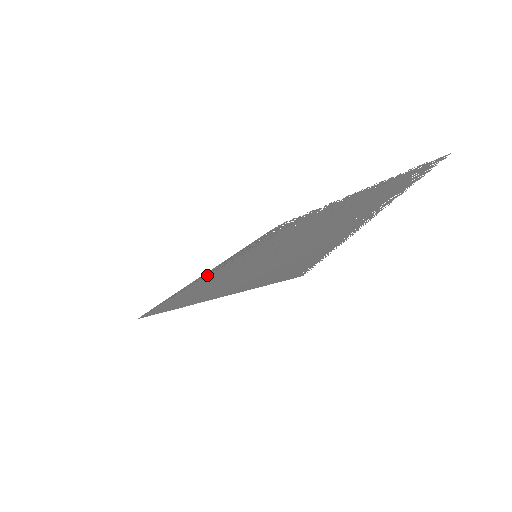
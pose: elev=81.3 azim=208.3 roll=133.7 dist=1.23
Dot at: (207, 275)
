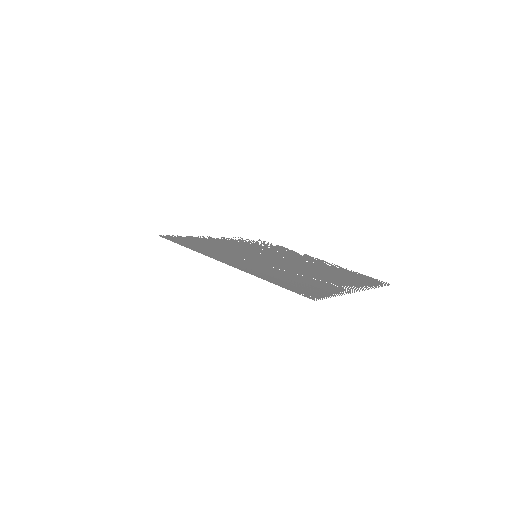
Dot at: (211, 240)
